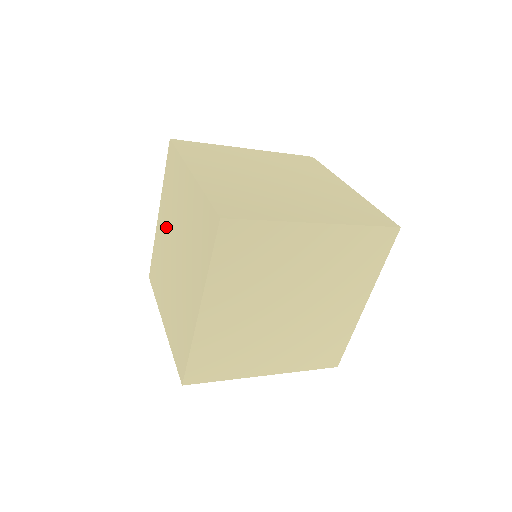
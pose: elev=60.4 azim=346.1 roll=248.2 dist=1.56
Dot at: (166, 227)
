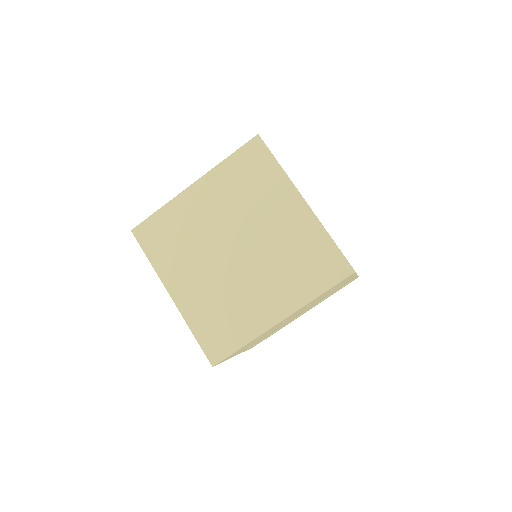
Dot at: occluded
